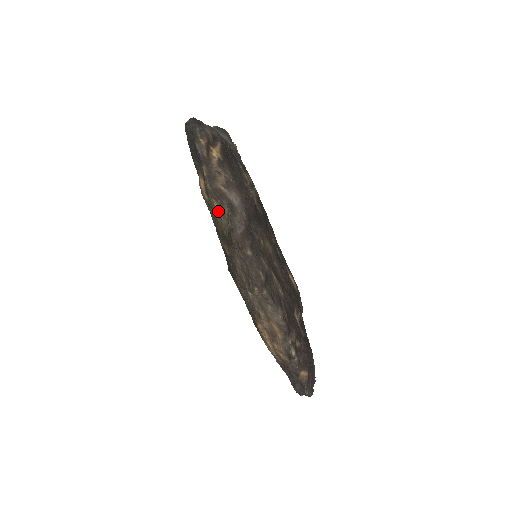
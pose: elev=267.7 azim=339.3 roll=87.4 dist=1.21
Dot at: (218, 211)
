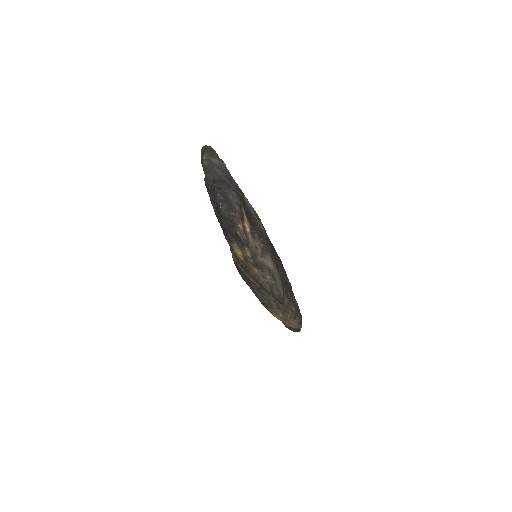
Dot at: (257, 272)
